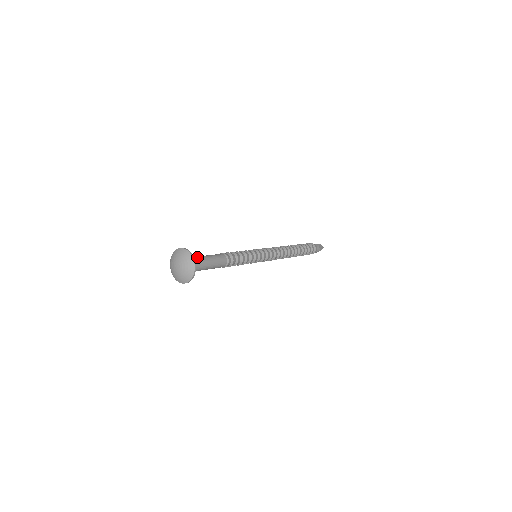
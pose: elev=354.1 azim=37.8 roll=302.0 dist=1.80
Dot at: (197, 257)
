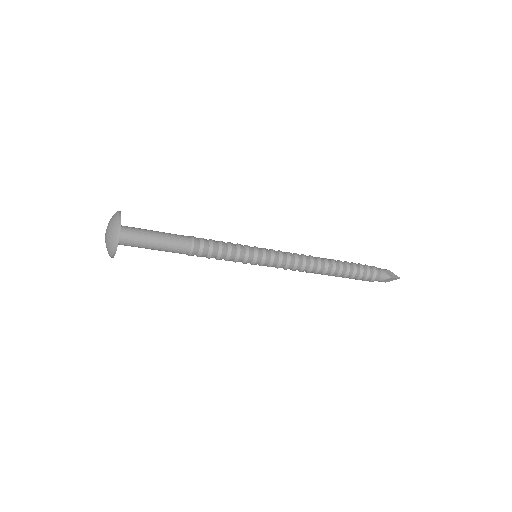
Dot at: (140, 228)
